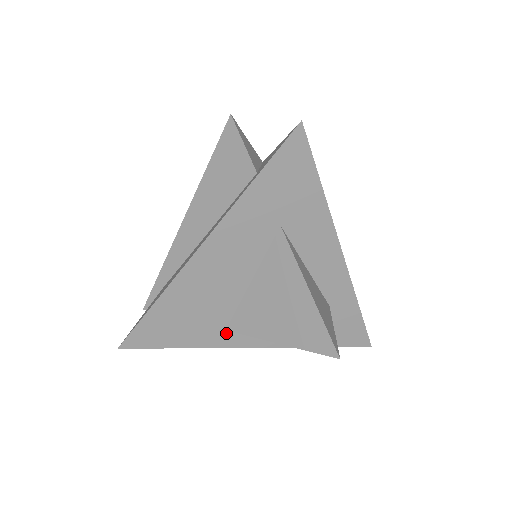
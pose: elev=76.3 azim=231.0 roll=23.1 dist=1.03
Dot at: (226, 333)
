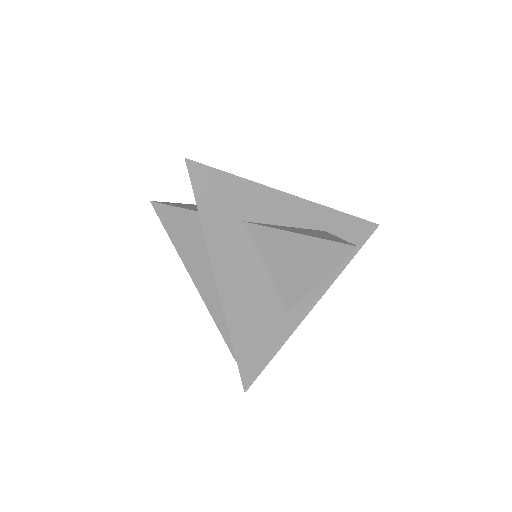
Dot at: (290, 314)
